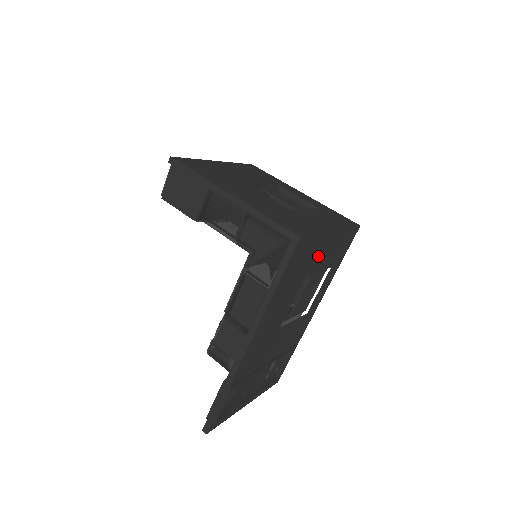
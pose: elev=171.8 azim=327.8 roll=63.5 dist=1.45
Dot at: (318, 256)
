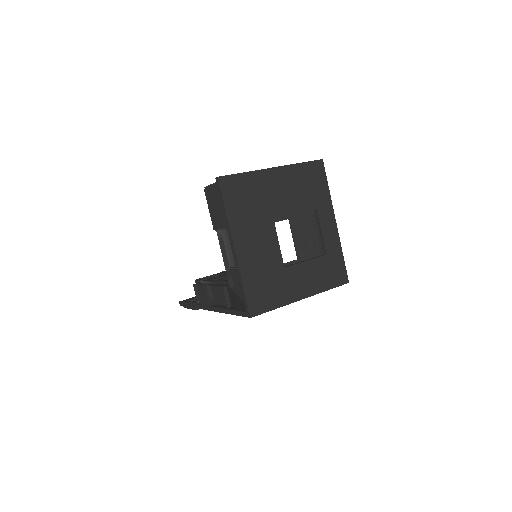
Dot at: occluded
